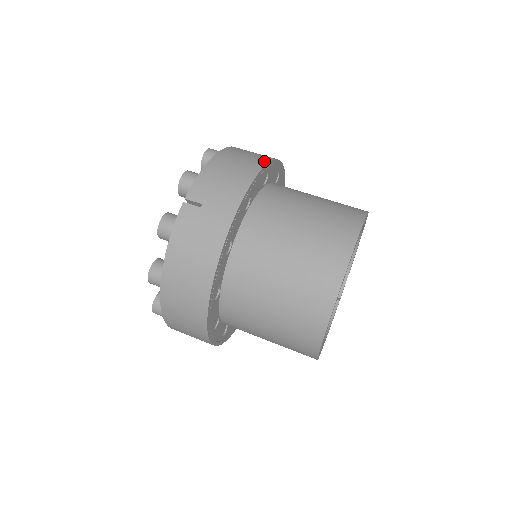
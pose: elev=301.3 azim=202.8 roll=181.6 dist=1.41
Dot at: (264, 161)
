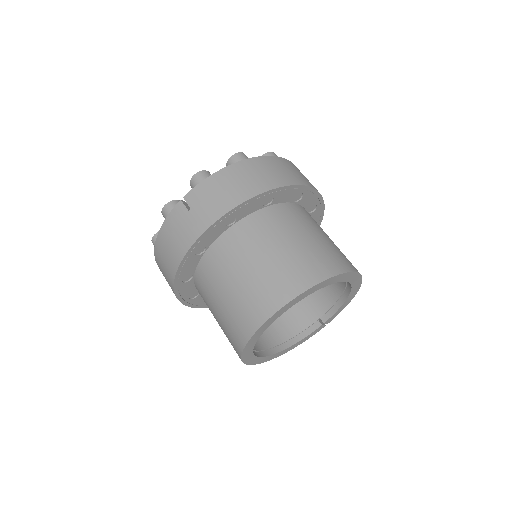
Dot at: (268, 187)
